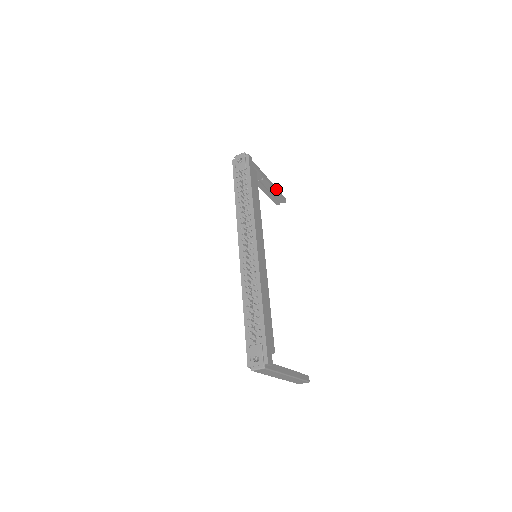
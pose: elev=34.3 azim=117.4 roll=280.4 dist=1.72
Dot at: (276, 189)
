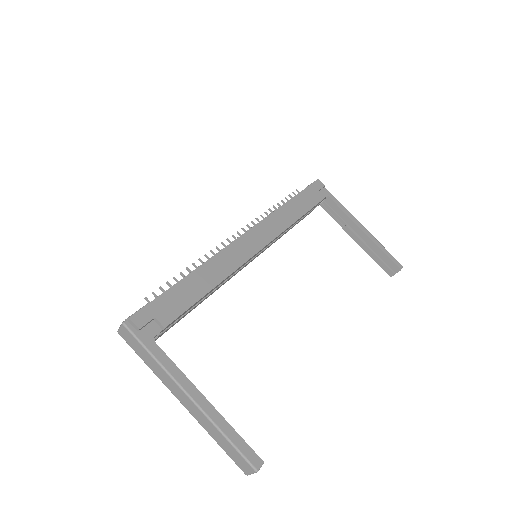
Dot at: (378, 244)
